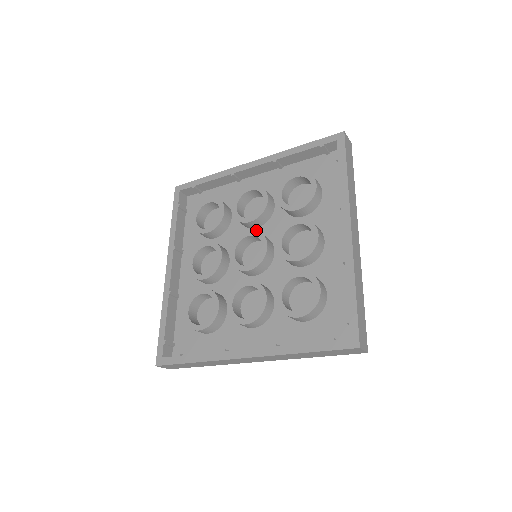
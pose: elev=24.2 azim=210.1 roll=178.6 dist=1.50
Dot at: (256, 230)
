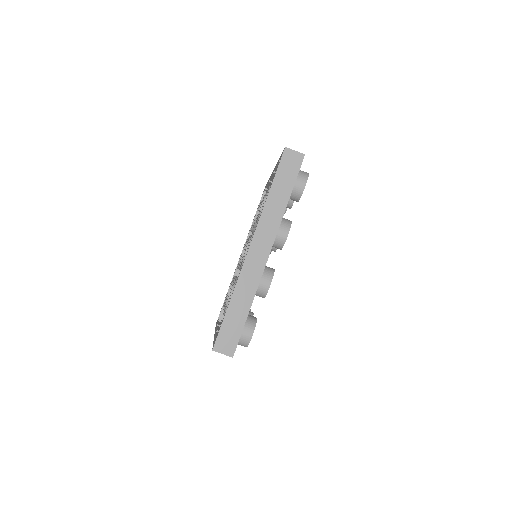
Dot at: occluded
